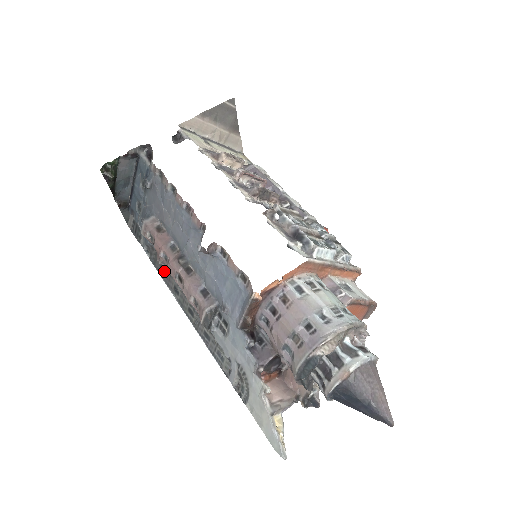
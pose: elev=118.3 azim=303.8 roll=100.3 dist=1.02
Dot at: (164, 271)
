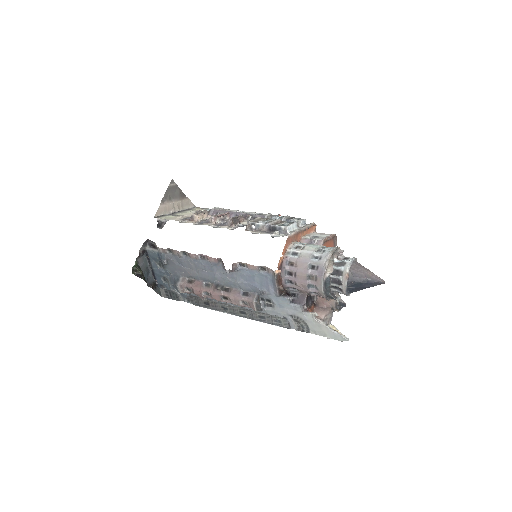
Dot at: (208, 304)
